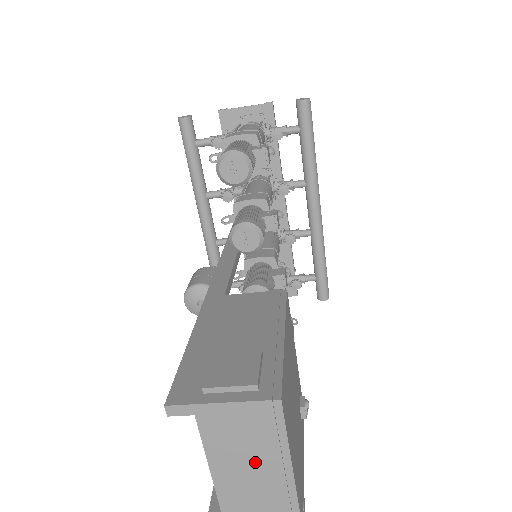
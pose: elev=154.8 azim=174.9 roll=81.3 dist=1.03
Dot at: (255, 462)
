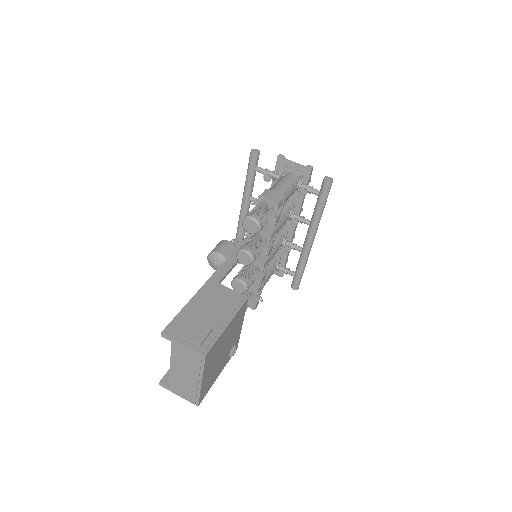
Dot at: (189, 369)
